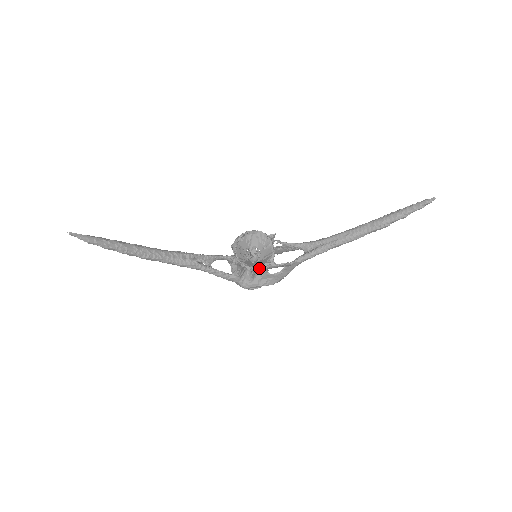
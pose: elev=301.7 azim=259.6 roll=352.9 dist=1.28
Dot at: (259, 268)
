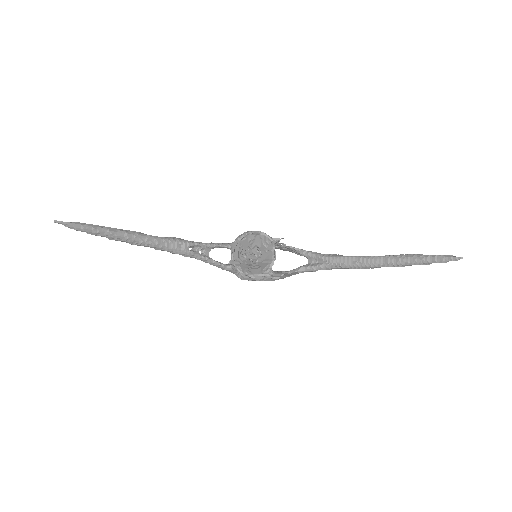
Dot at: (253, 276)
